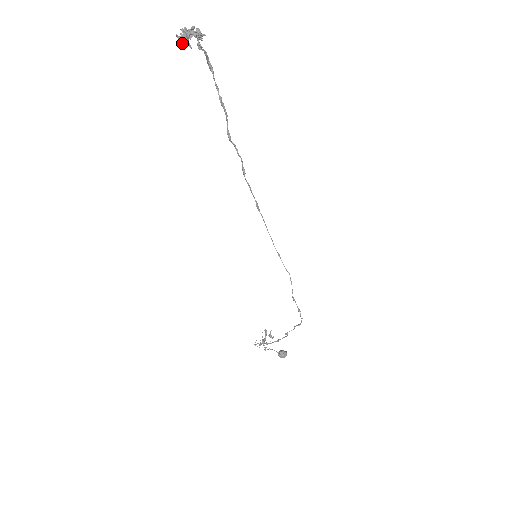
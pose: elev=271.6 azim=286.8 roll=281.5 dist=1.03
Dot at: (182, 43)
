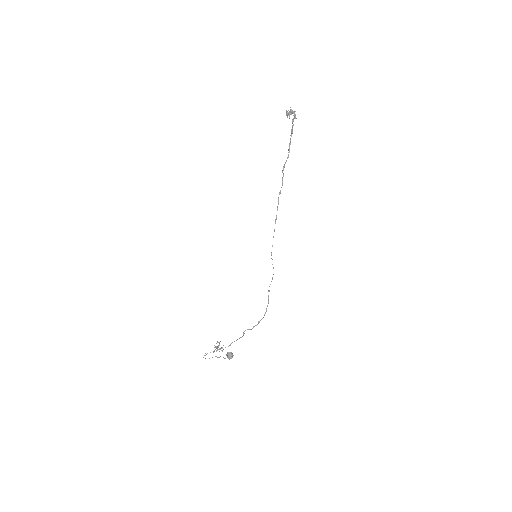
Dot at: (287, 114)
